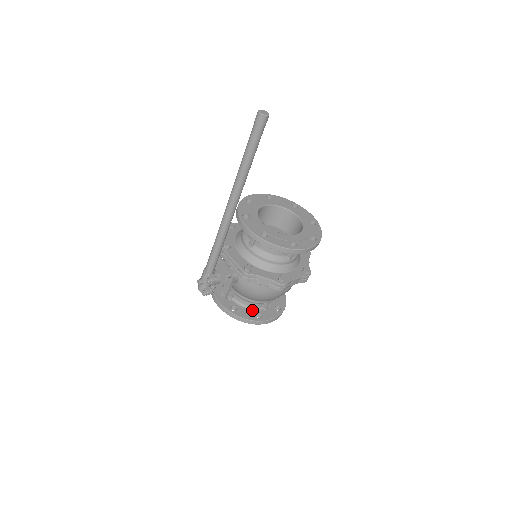
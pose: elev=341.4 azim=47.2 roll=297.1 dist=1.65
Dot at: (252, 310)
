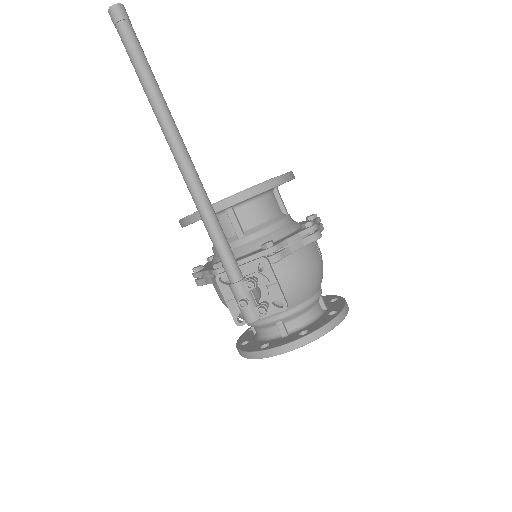
Dot at: (319, 318)
